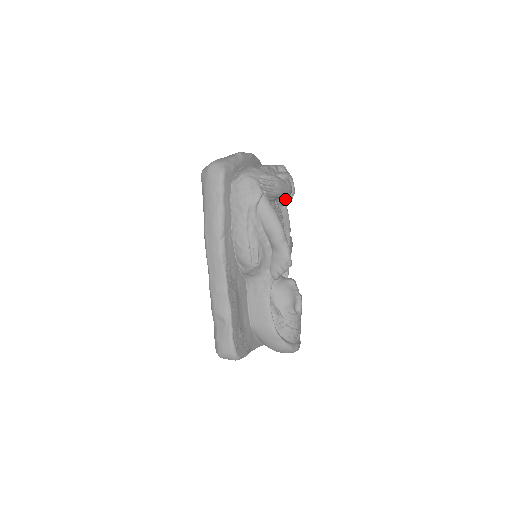
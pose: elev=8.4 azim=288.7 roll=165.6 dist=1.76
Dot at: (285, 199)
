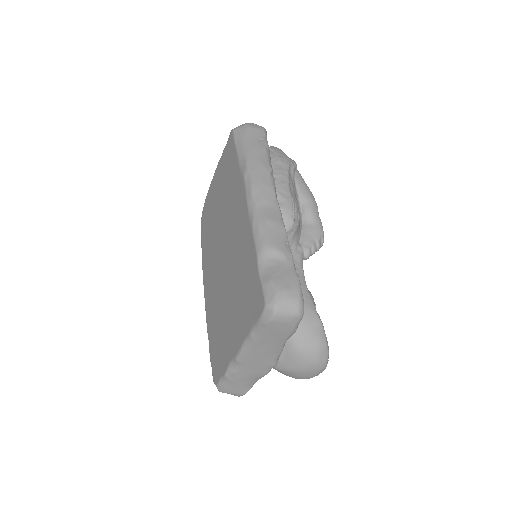
Dot at: occluded
